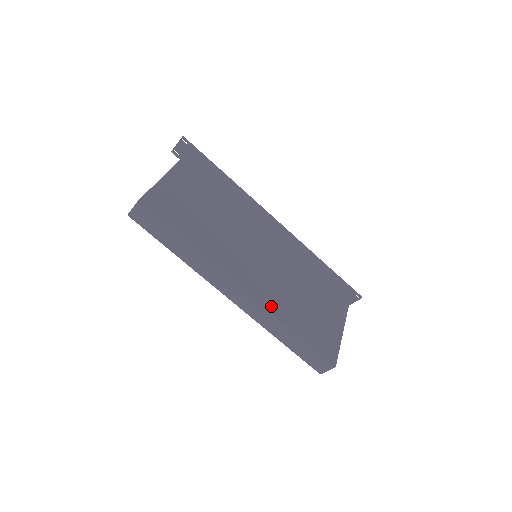
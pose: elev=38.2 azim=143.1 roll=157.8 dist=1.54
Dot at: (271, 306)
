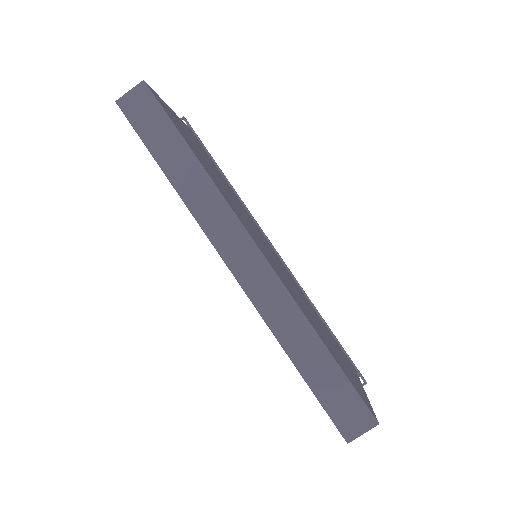
Dot at: (291, 294)
